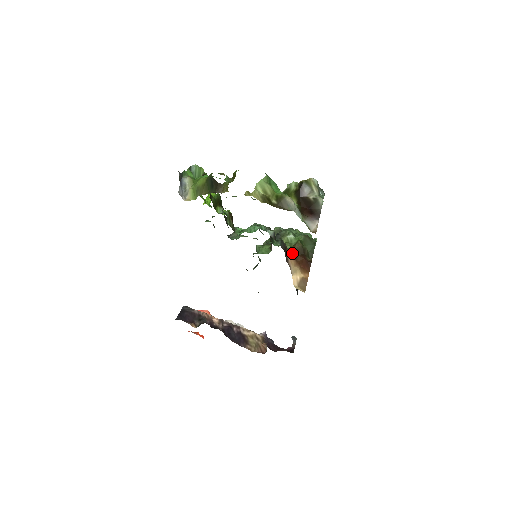
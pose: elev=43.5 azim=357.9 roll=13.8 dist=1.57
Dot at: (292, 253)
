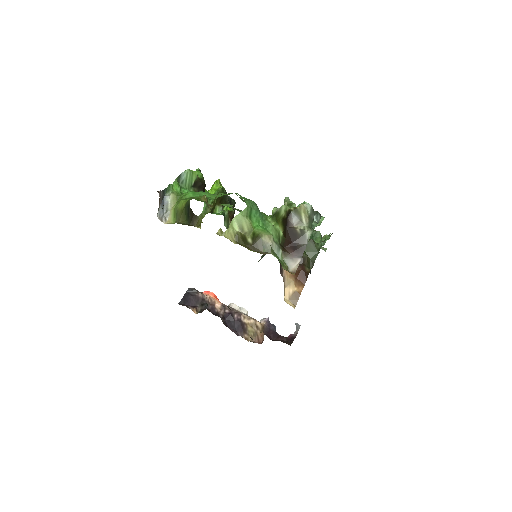
Dot at: occluded
